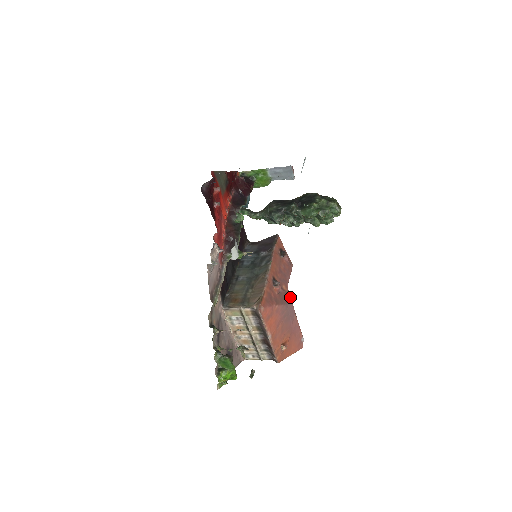
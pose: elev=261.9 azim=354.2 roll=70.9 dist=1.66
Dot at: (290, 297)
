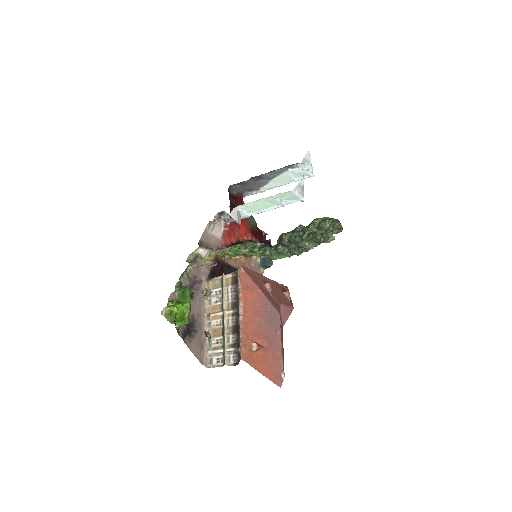
Dot at: (279, 309)
